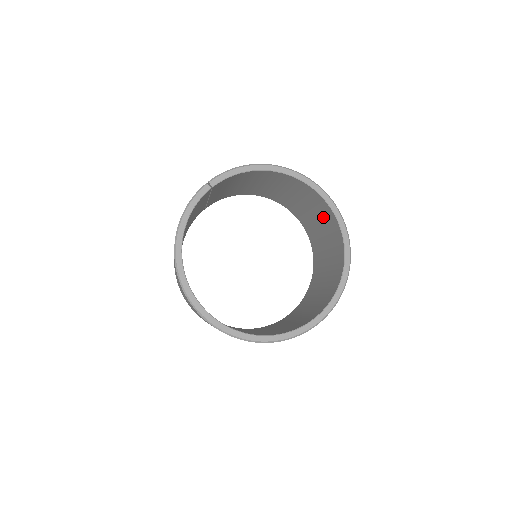
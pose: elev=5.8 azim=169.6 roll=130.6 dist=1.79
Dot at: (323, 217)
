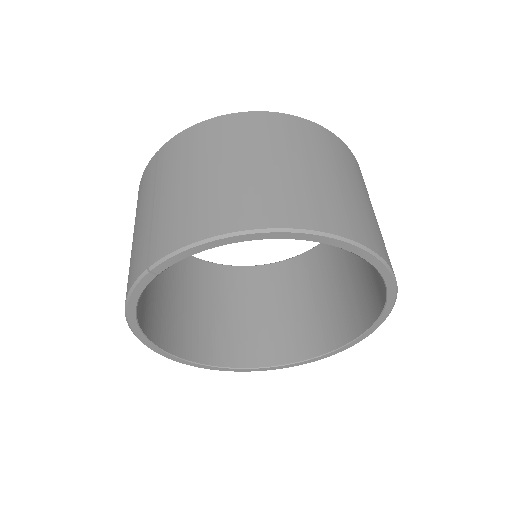
Dot at: occluded
